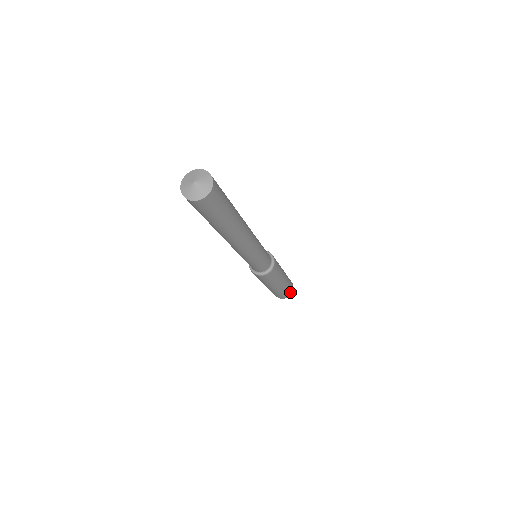
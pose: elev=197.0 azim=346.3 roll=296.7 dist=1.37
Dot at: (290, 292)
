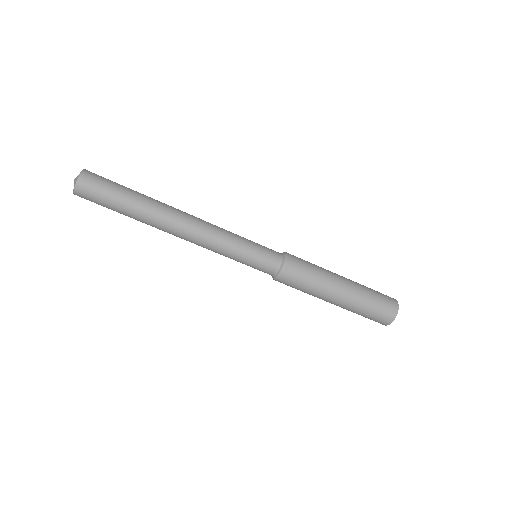
Dot at: (388, 297)
